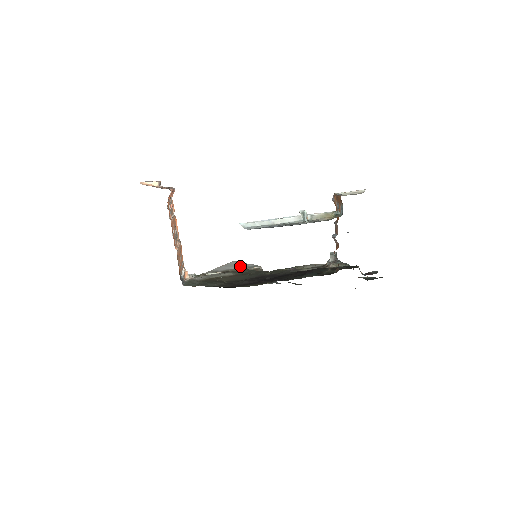
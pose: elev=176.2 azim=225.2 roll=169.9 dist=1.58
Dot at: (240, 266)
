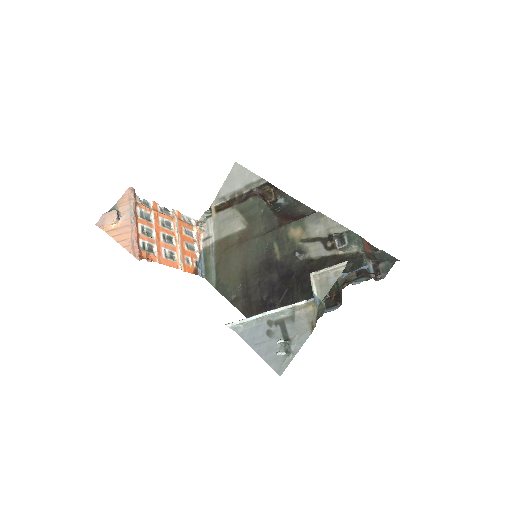
Dot at: (245, 181)
